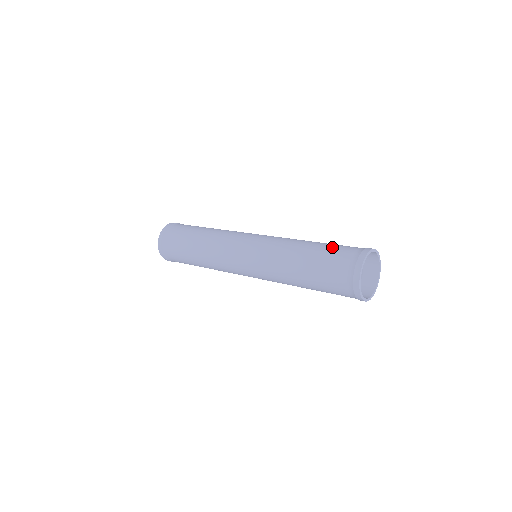
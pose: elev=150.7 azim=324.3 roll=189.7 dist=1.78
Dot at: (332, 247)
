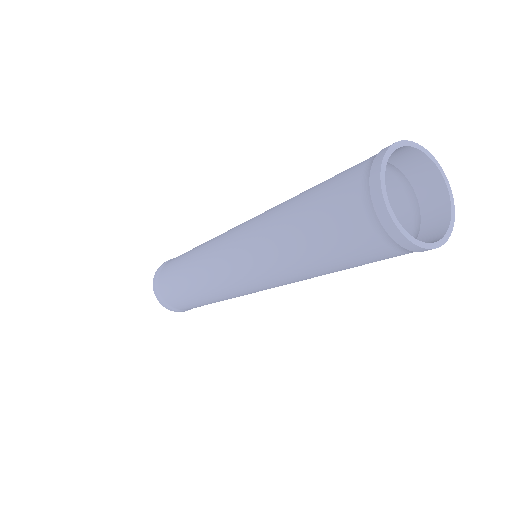
Dot at: occluded
